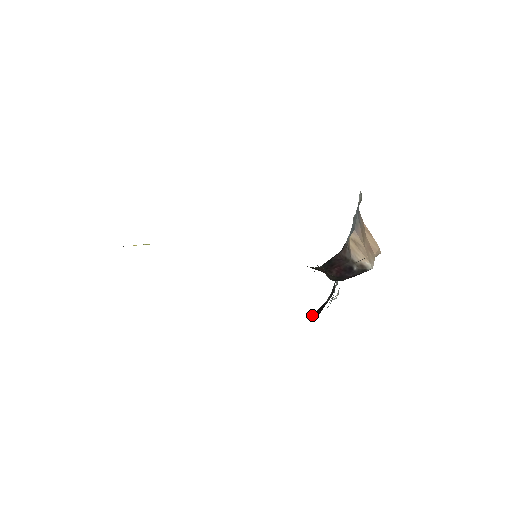
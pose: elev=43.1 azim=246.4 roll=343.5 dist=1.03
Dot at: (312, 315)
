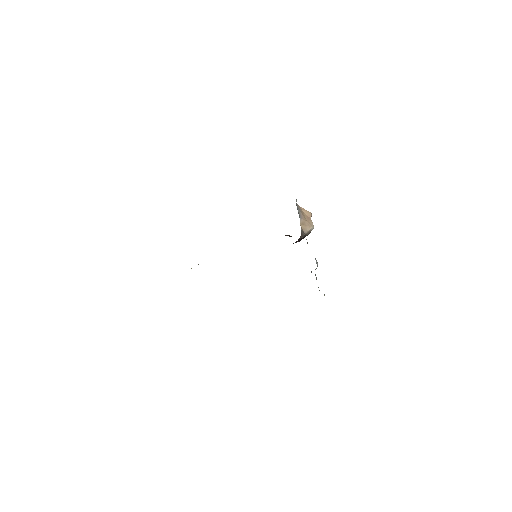
Dot at: occluded
